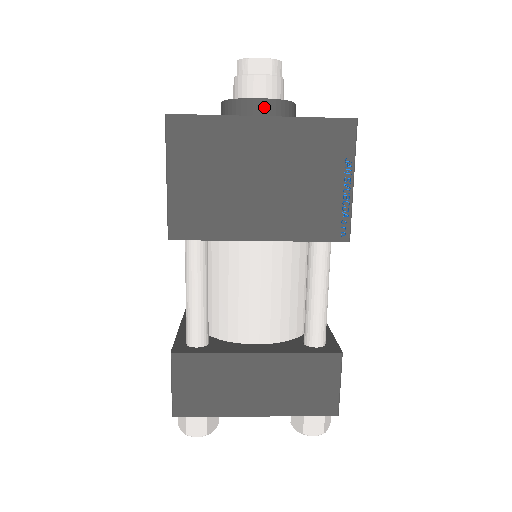
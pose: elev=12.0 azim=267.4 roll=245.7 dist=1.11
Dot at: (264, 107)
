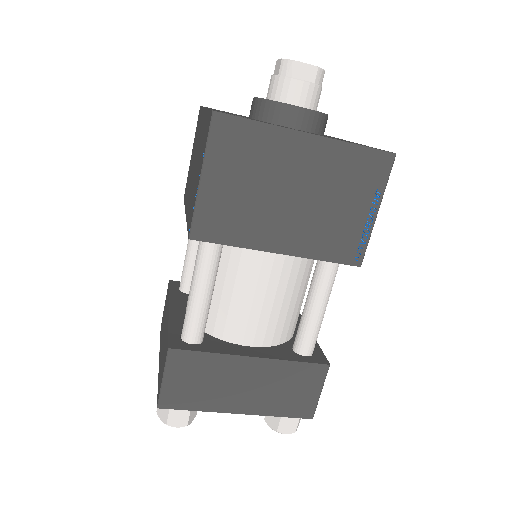
Dot at: (303, 117)
